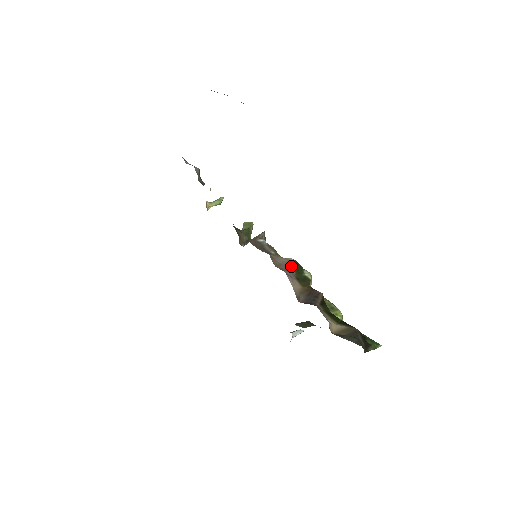
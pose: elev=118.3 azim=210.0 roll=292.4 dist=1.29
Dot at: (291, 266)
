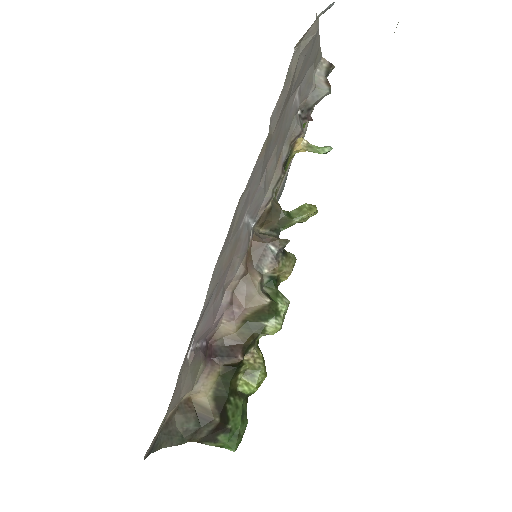
Dot at: (253, 305)
